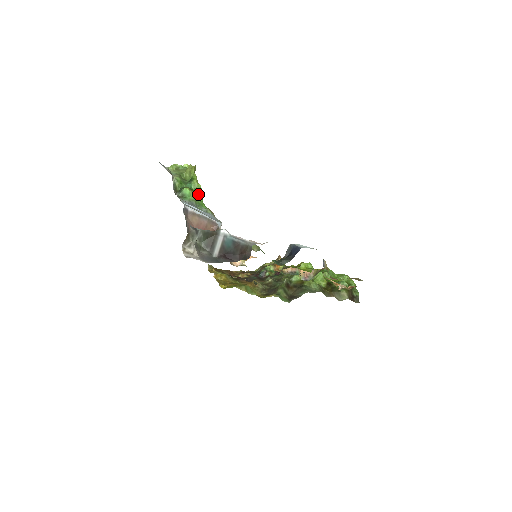
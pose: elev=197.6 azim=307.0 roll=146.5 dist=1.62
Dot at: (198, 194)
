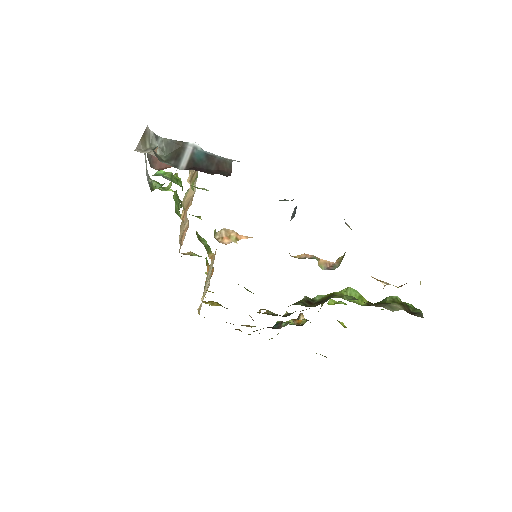
Dot at: (176, 178)
